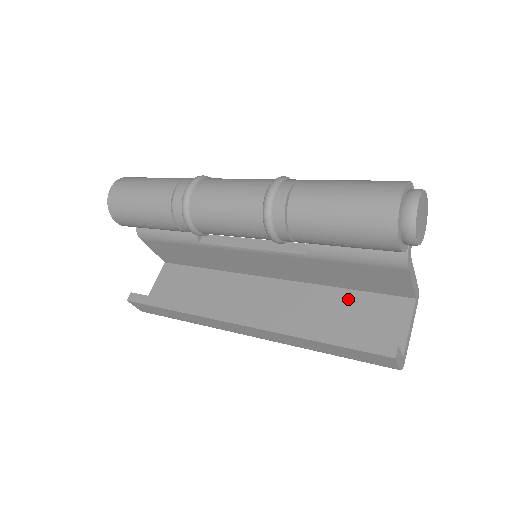
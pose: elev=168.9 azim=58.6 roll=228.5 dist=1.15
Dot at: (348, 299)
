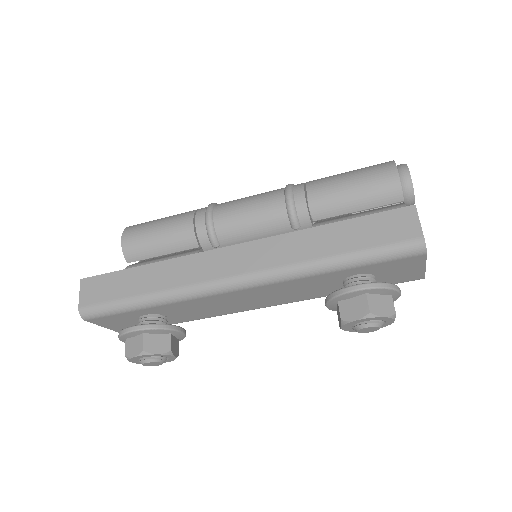
Dot at: occluded
